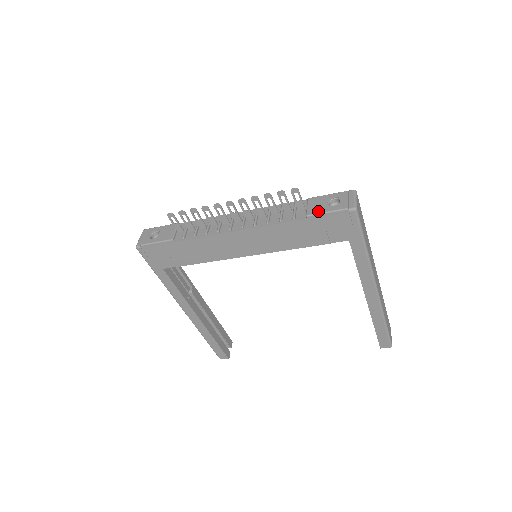
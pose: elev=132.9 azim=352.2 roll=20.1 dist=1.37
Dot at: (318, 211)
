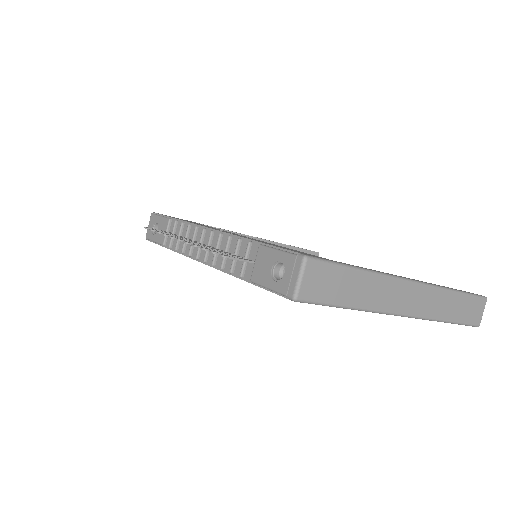
Dot at: (260, 281)
